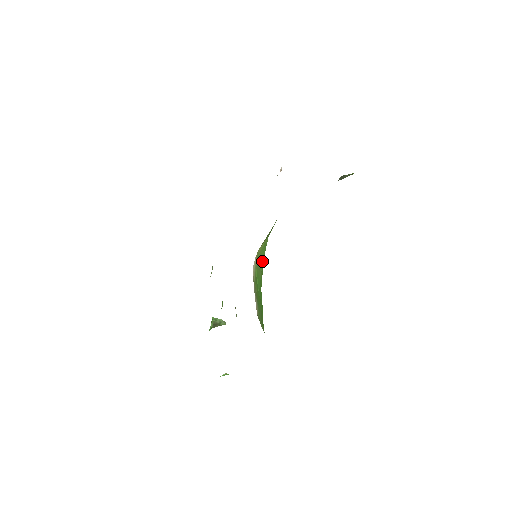
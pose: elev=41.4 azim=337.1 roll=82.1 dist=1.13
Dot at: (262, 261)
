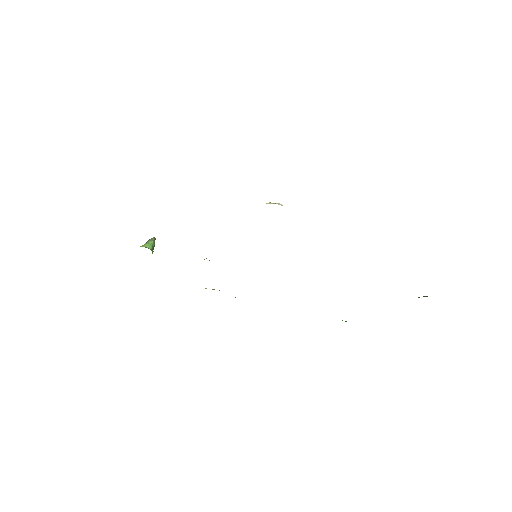
Dot at: occluded
